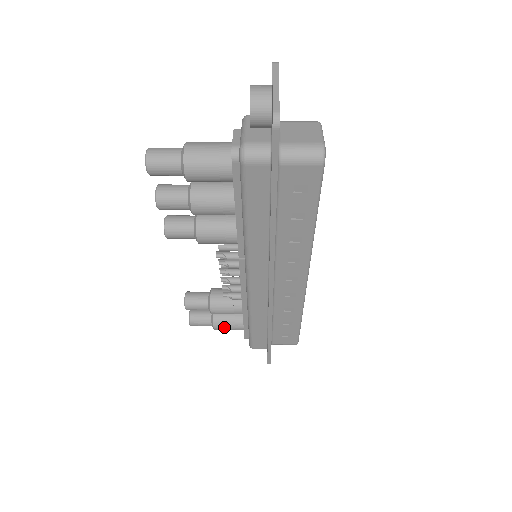
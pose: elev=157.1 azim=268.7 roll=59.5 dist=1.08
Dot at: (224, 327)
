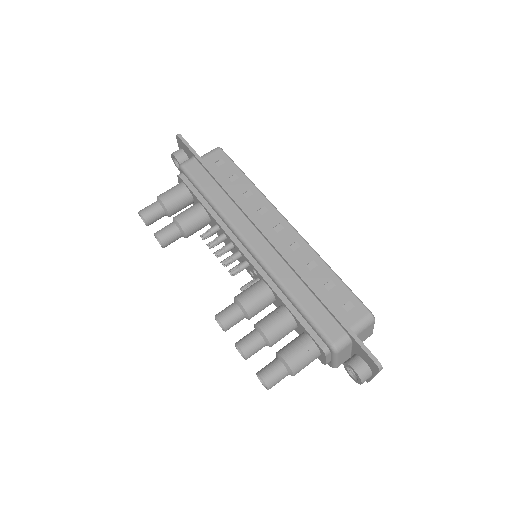
Dot at: occluded
